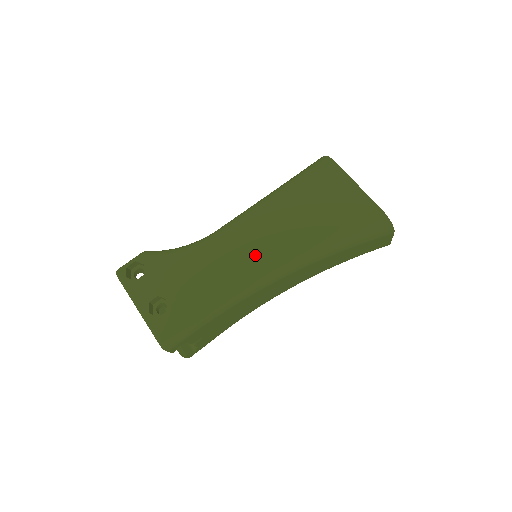
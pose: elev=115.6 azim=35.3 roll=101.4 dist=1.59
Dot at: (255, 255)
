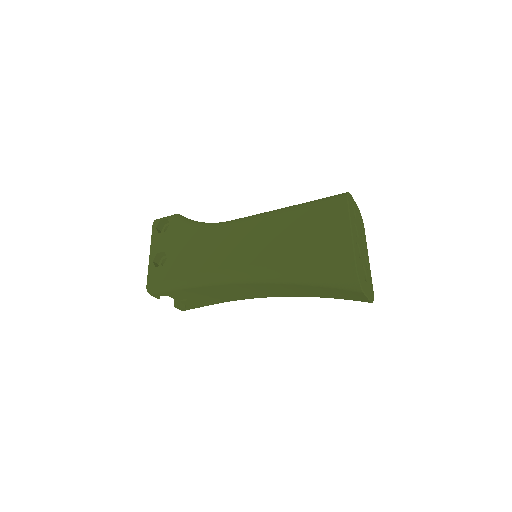
Dot at: (239, 254)
